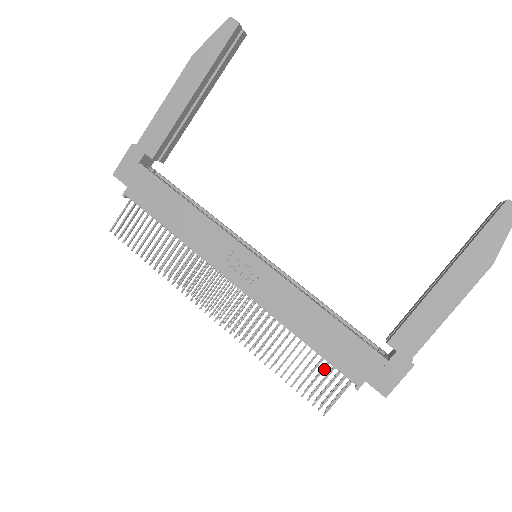
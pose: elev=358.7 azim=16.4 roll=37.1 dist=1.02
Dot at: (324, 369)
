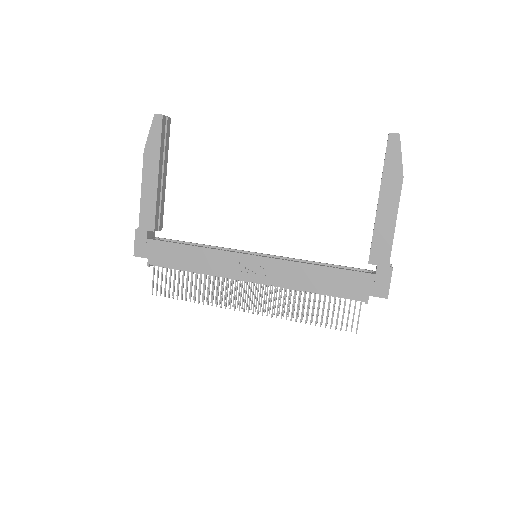
Dot at: occluded
